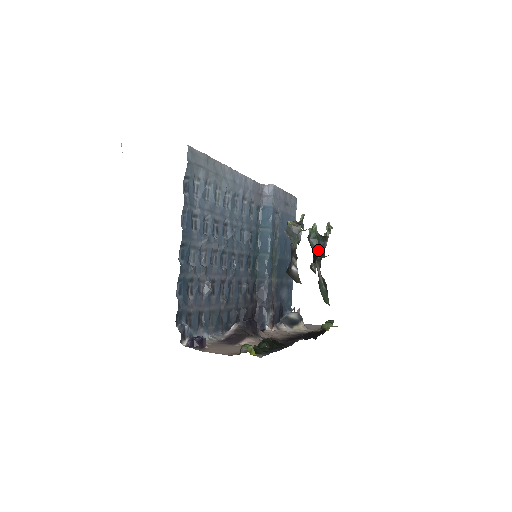
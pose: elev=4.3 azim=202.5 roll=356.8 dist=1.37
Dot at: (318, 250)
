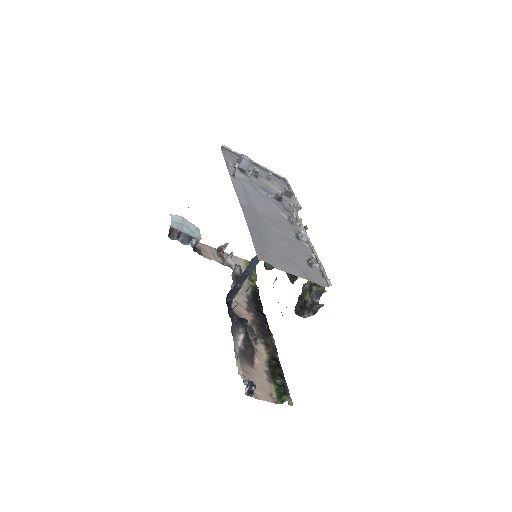
Dot at: occluded
